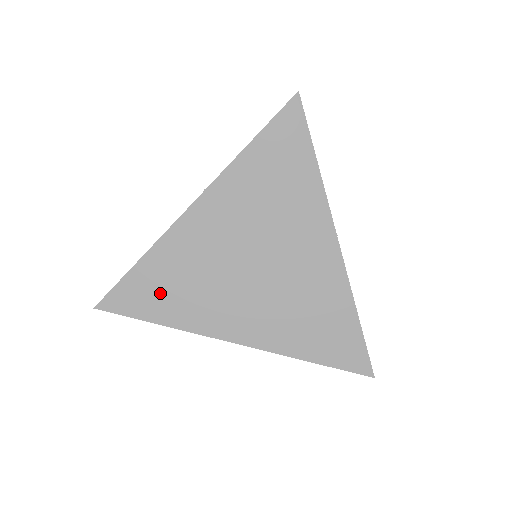
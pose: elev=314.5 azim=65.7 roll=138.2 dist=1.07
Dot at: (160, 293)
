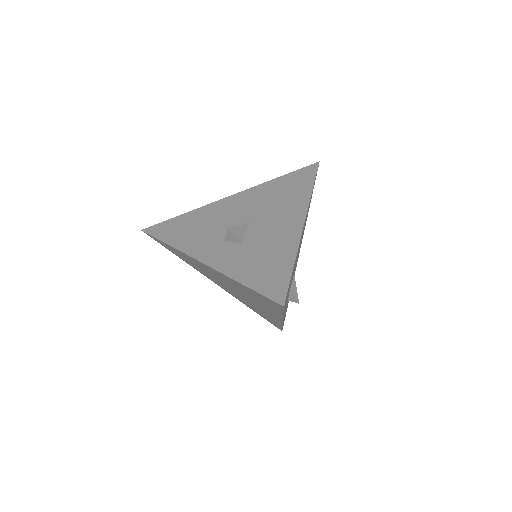
Dot at: (178, 254)
